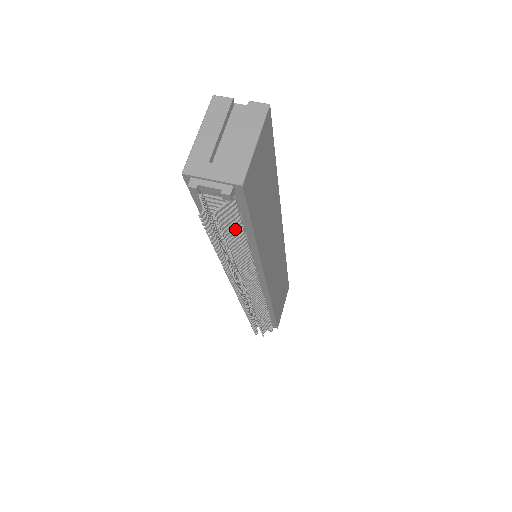
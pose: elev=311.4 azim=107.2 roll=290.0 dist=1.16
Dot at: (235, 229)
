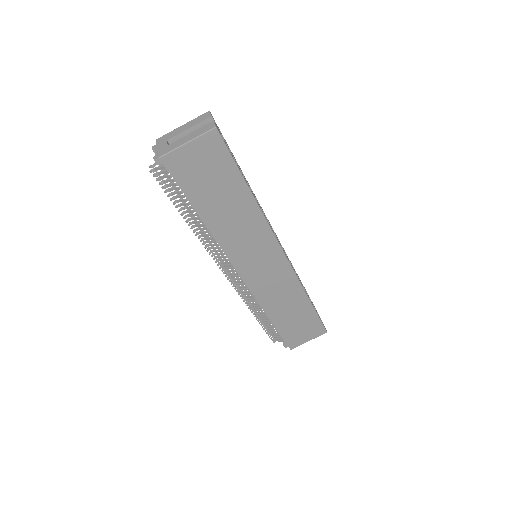
Dot at: (181, 195)
